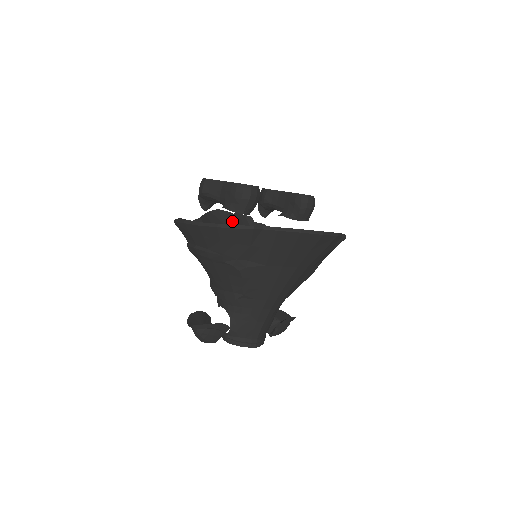
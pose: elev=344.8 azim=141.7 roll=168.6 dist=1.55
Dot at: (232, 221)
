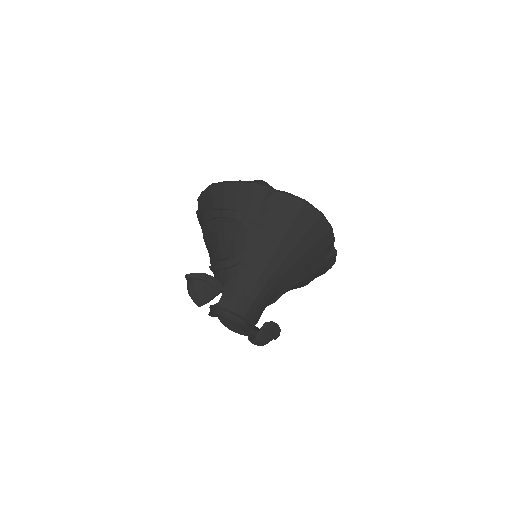
Dot at: occluded
